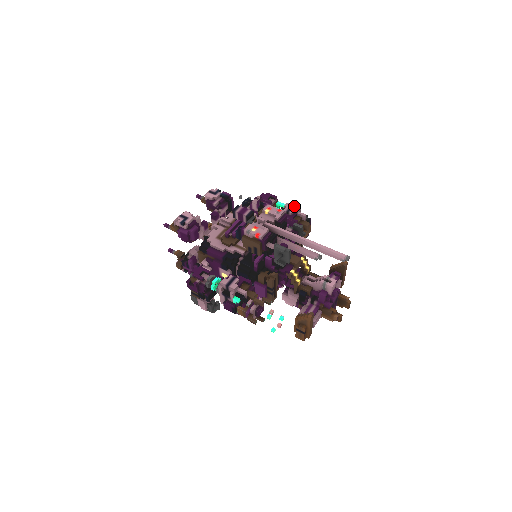
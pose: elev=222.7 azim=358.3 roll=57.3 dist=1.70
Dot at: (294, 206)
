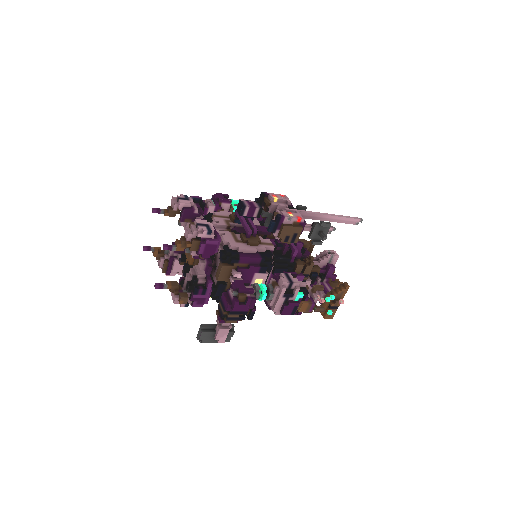
Dot at: occluded
